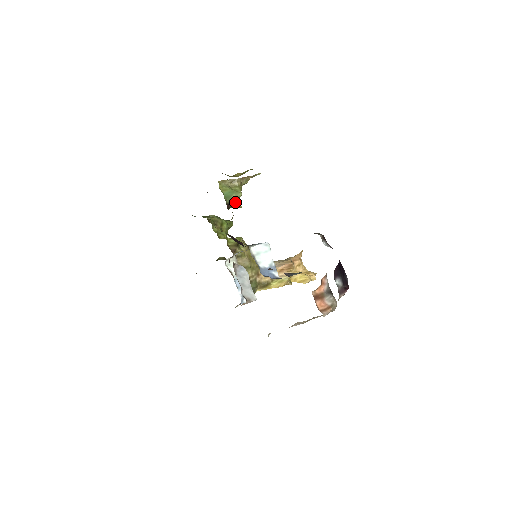
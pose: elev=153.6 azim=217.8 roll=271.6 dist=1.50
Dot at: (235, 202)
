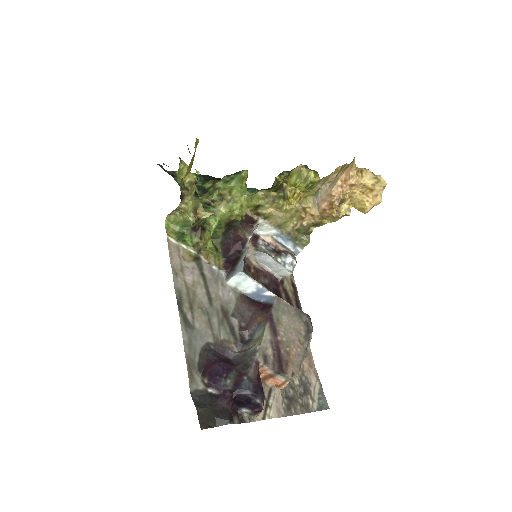
Dot at: (198, 221)
